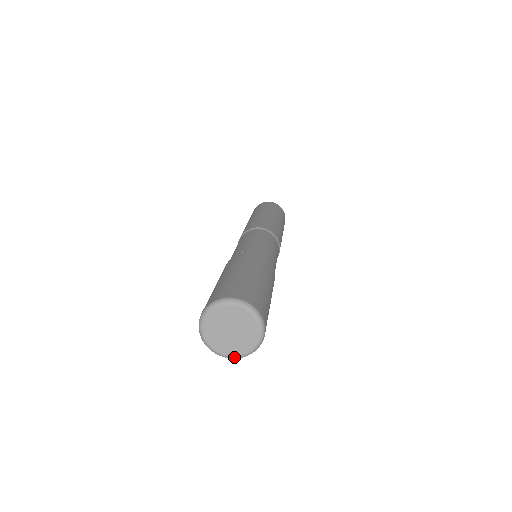
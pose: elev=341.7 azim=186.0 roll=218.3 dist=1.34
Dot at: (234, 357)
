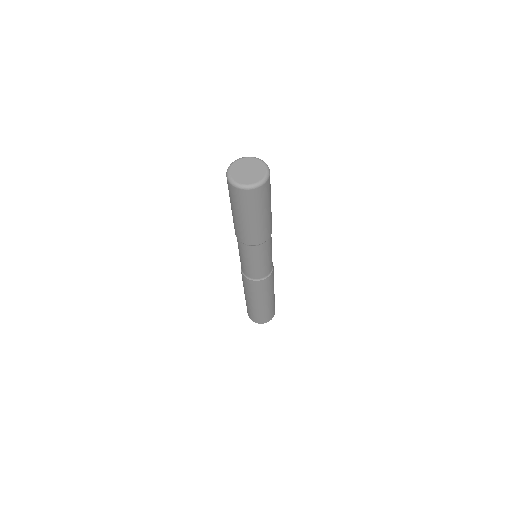
Dot at: (239, 184)
